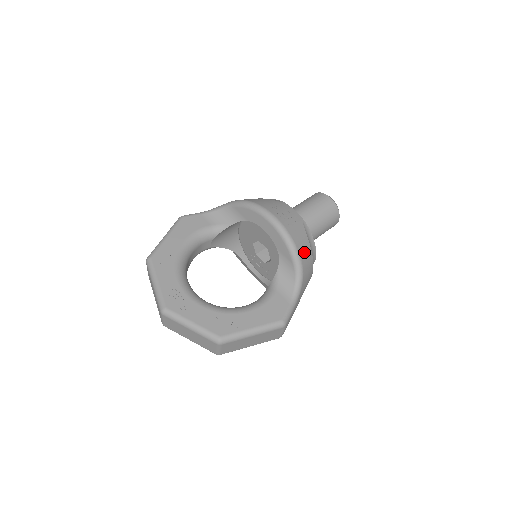
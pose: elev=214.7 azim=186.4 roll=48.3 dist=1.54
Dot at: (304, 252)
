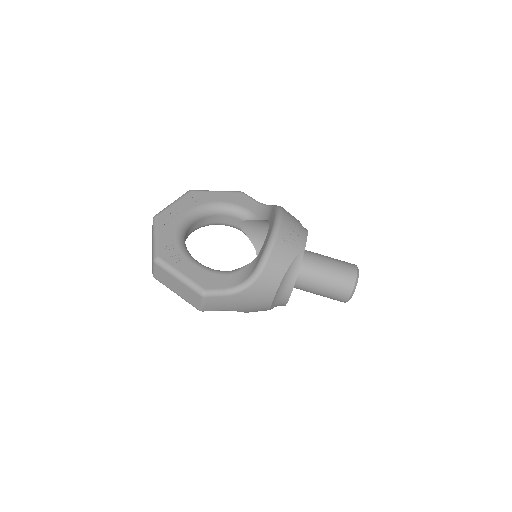
Dot at: (274, 267)
